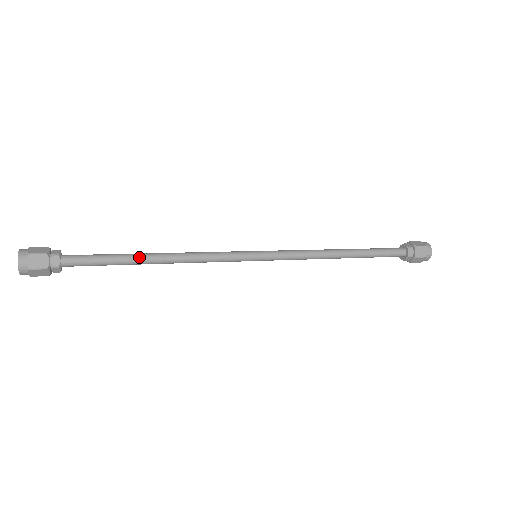
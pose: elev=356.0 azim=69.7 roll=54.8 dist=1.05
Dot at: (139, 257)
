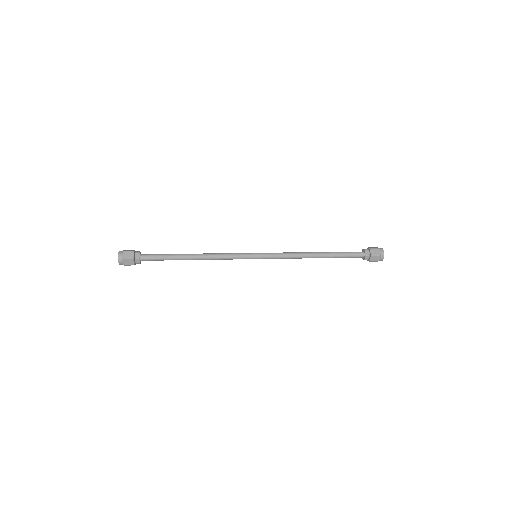
Dot at: (183, 255)
